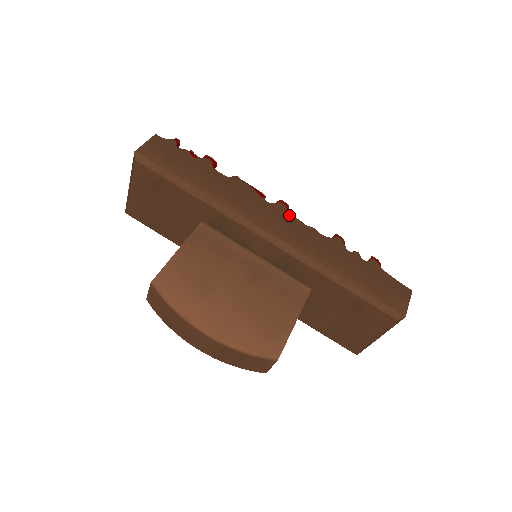
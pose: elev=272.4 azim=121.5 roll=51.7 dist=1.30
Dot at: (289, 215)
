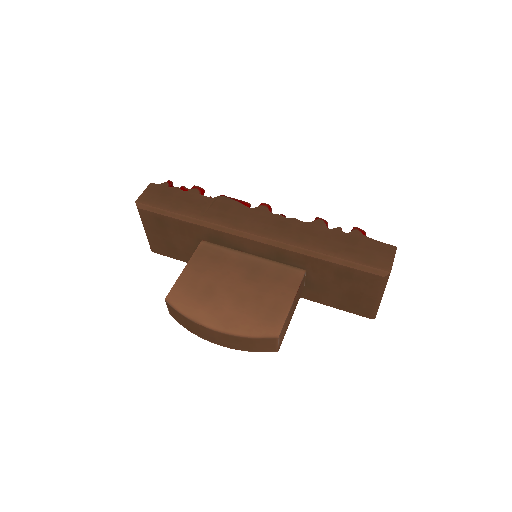
Dot at: (270, 213)
